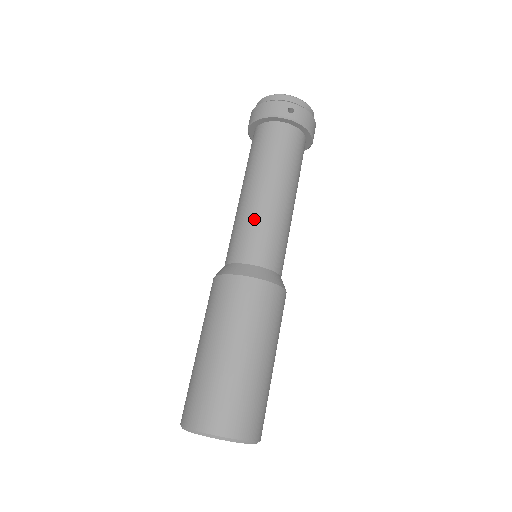
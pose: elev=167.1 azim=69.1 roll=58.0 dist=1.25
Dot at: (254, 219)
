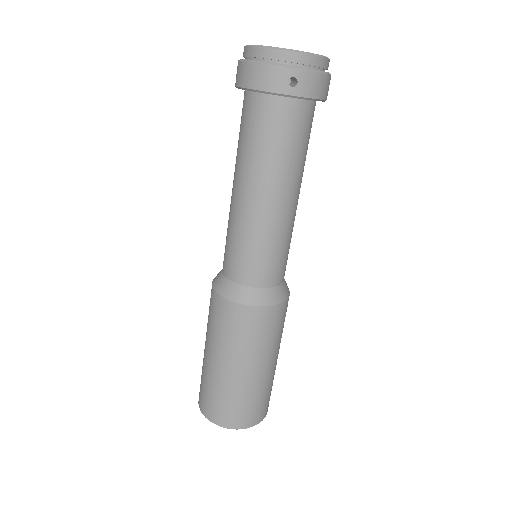
Dot at: (250, 236)
